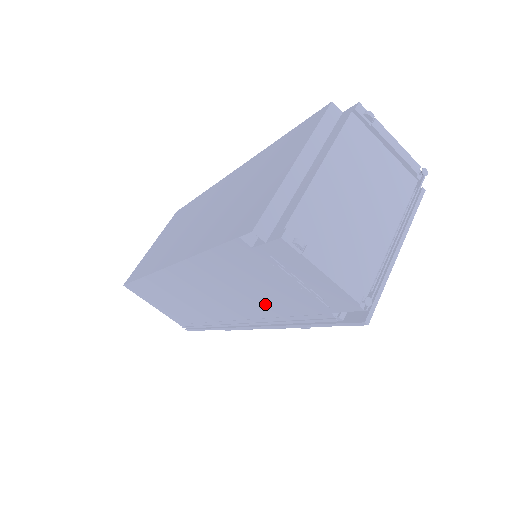
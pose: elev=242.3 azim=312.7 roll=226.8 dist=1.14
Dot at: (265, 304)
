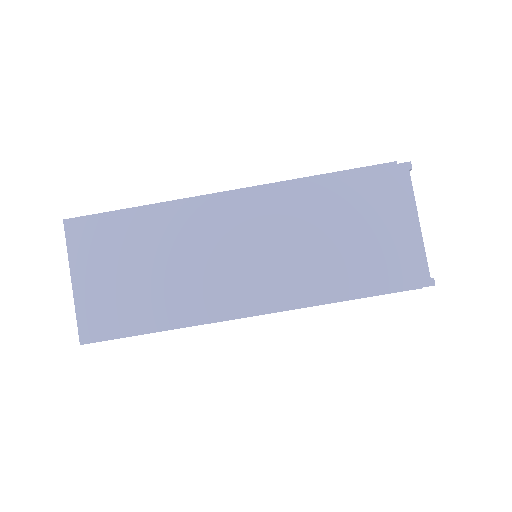
Dot at: occluded
